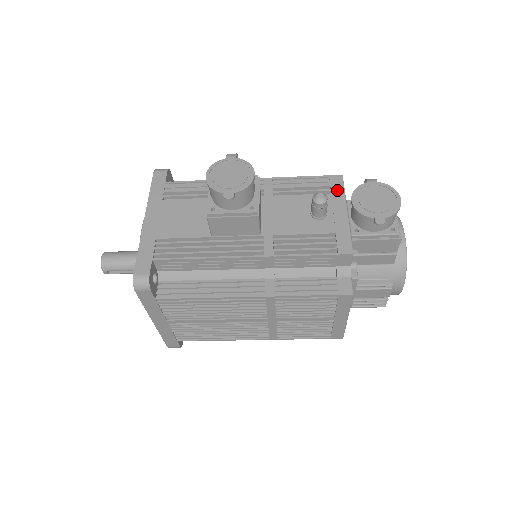
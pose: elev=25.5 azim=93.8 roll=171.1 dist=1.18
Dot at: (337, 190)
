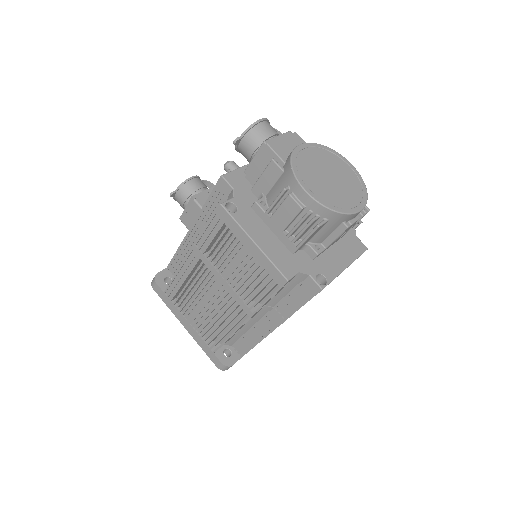
Dot at: occluded
